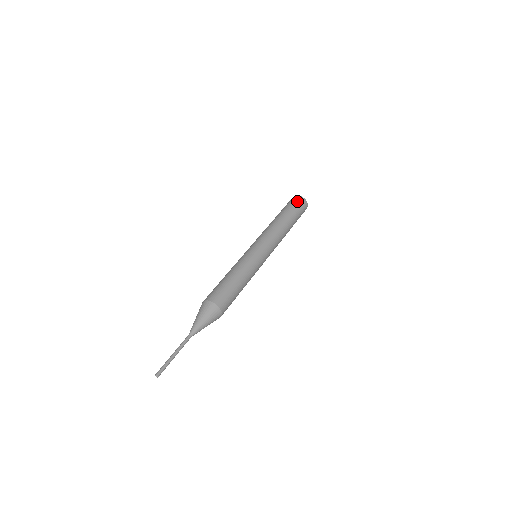
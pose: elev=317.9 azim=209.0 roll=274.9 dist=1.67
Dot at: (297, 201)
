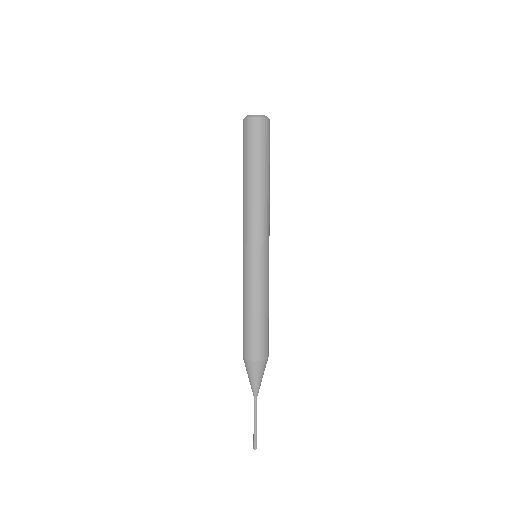
Dot at: (262, 133)
